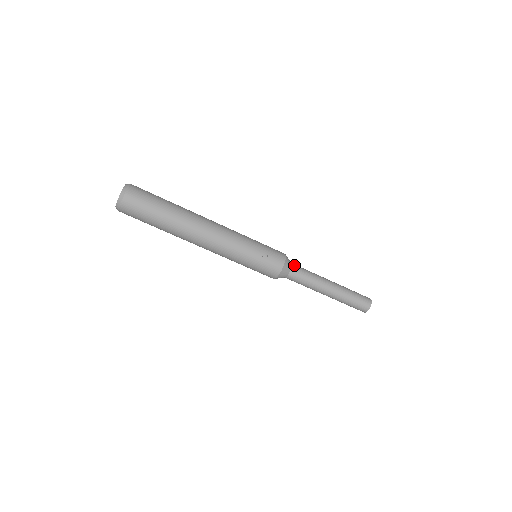
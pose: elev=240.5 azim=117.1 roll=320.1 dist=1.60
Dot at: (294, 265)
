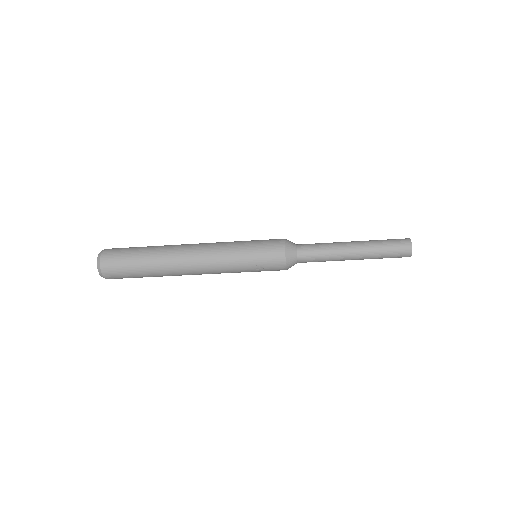
Dot at: (300, 252)
